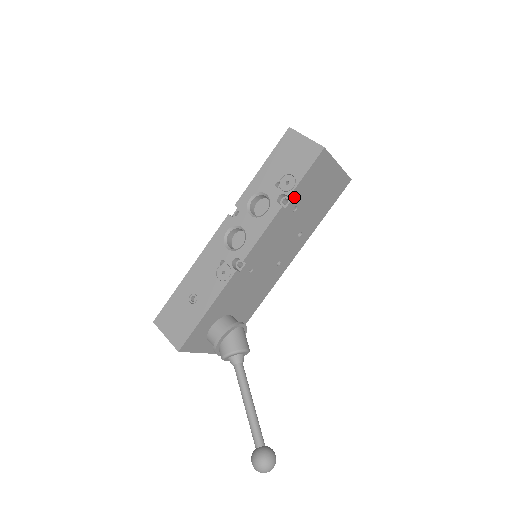
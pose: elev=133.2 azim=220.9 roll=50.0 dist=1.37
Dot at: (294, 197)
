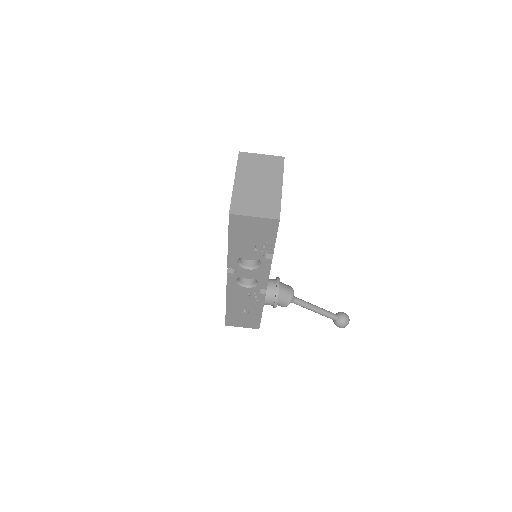
Dot at: occluded
